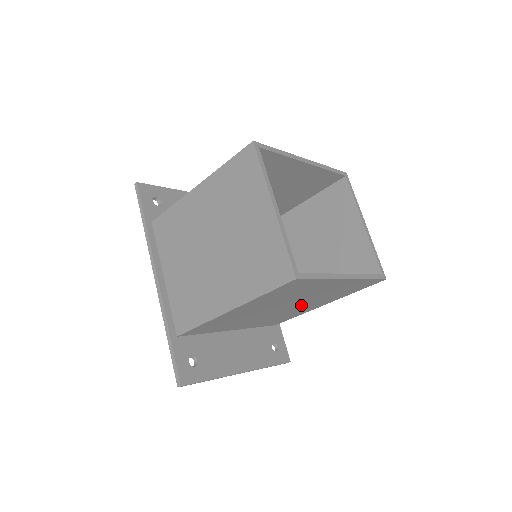
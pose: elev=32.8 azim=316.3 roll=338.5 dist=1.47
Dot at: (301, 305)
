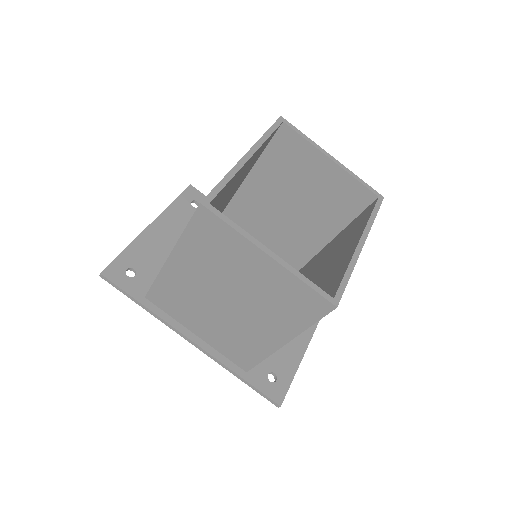
Dot at: occluded
